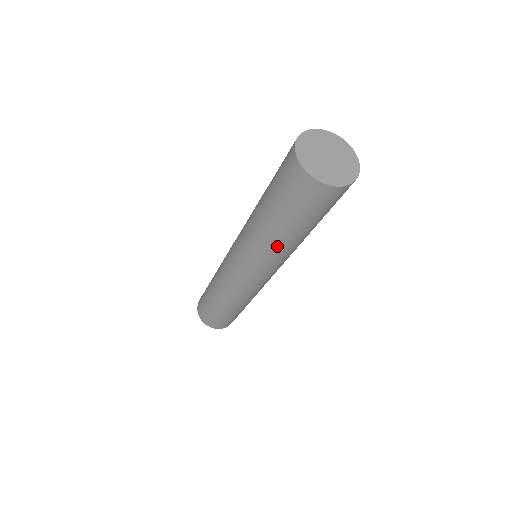
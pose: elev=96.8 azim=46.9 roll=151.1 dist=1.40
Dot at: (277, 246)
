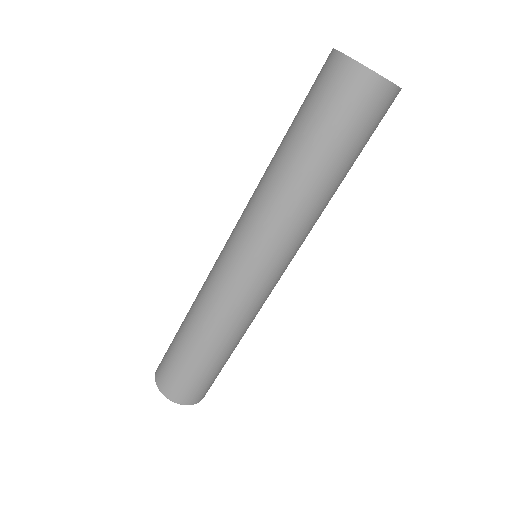
Dot at: (288, 191)
